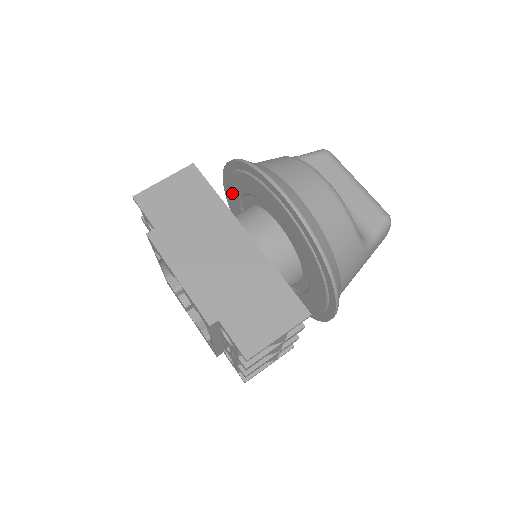
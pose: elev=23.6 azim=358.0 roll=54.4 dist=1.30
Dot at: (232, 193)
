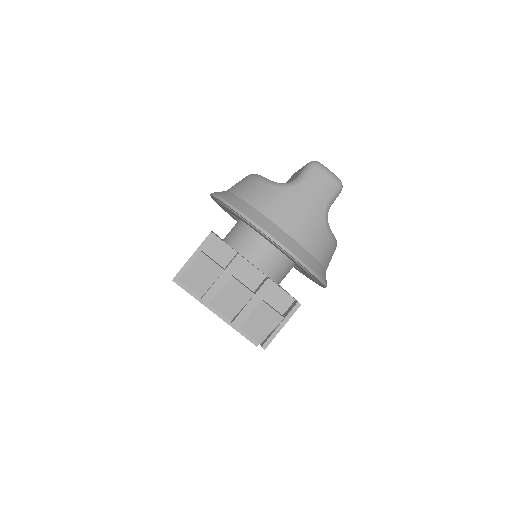
Dot at: occluded
